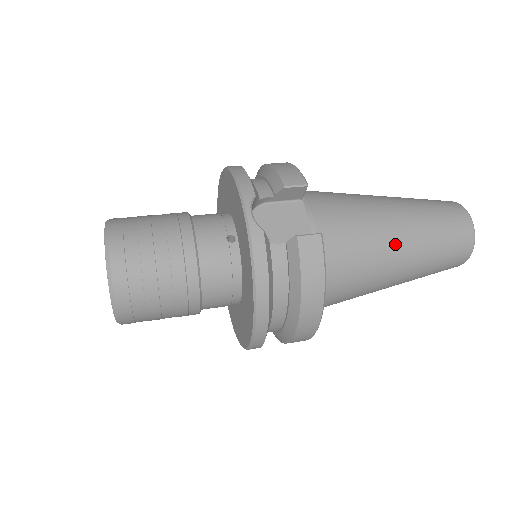
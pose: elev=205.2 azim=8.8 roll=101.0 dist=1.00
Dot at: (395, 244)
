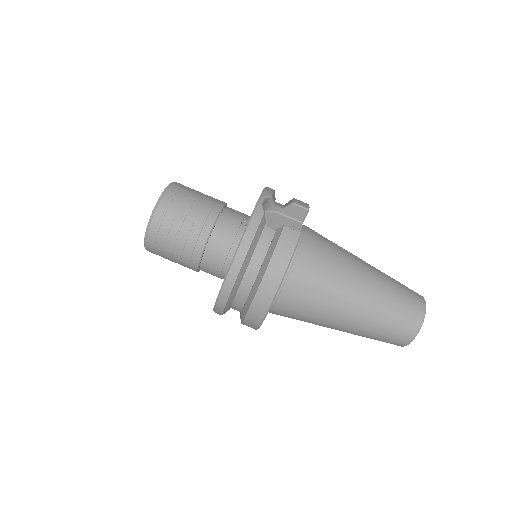
Dot at: (355, 283)
